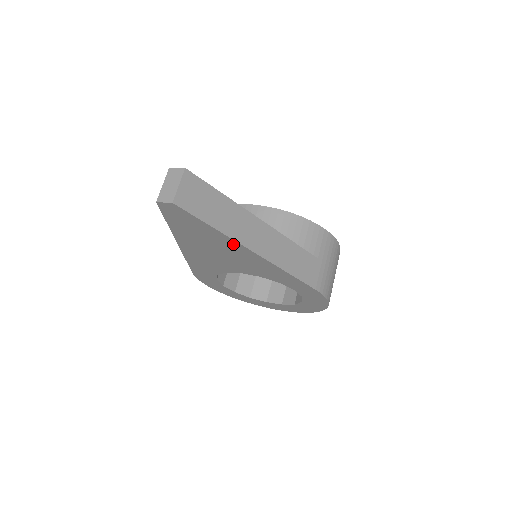
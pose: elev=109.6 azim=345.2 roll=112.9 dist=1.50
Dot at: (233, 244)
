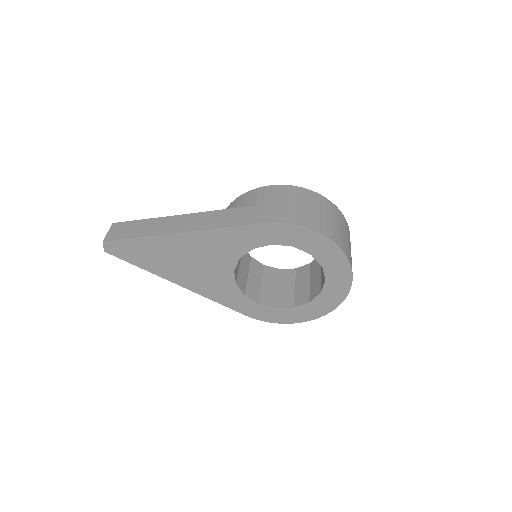
Dot at: (167, 240)
